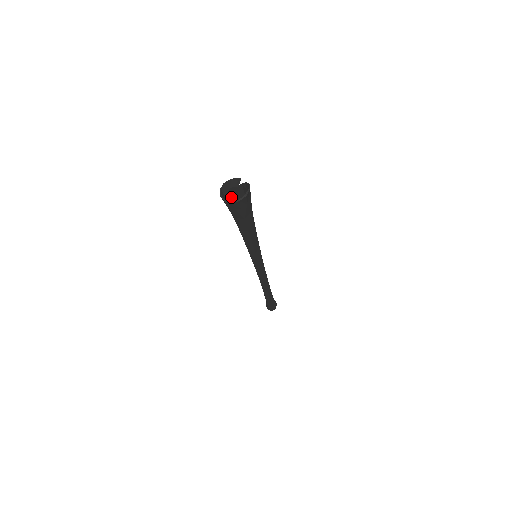
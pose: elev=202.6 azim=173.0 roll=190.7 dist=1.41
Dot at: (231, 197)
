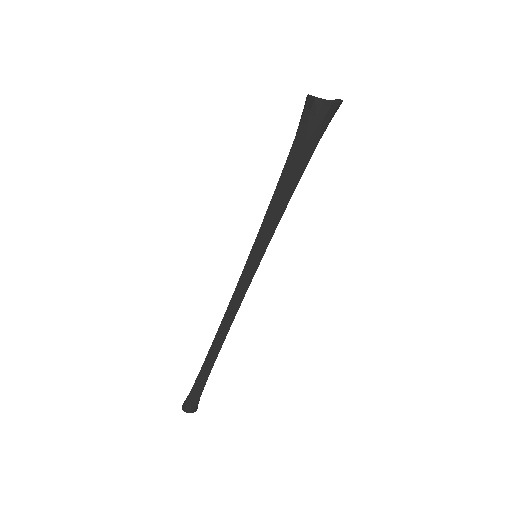
Dot at: (302, 121)
